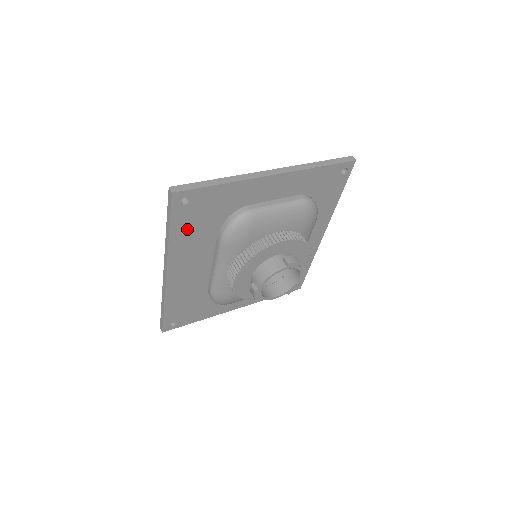
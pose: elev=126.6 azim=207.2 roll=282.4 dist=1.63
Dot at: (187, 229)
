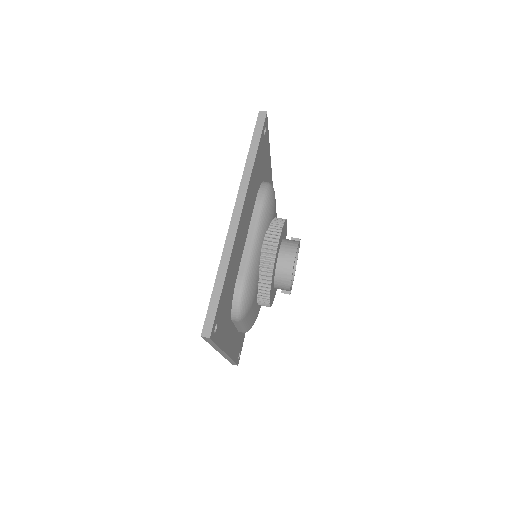
Dot at: (257, 165)
